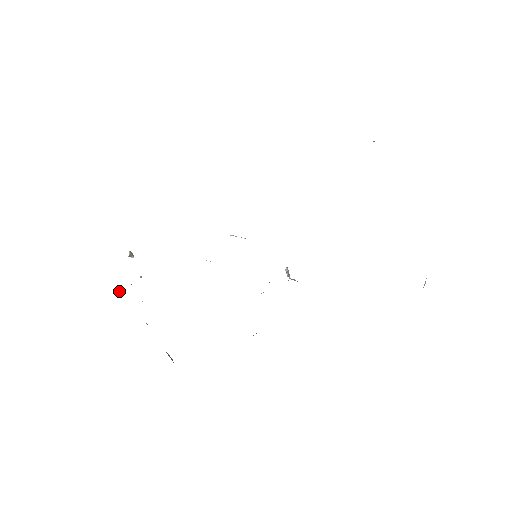
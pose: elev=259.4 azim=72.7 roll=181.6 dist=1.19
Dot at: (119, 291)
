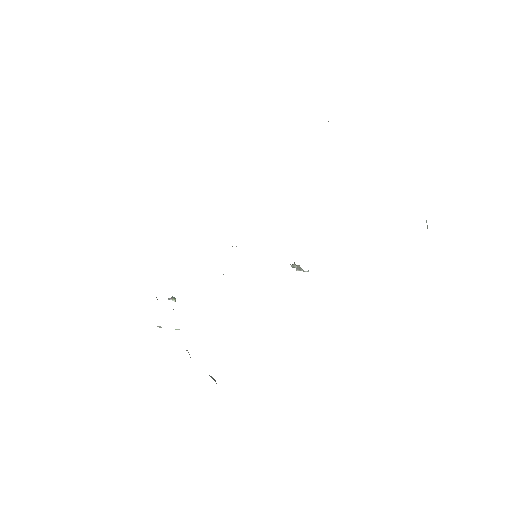
Dot at: (160, 326)
